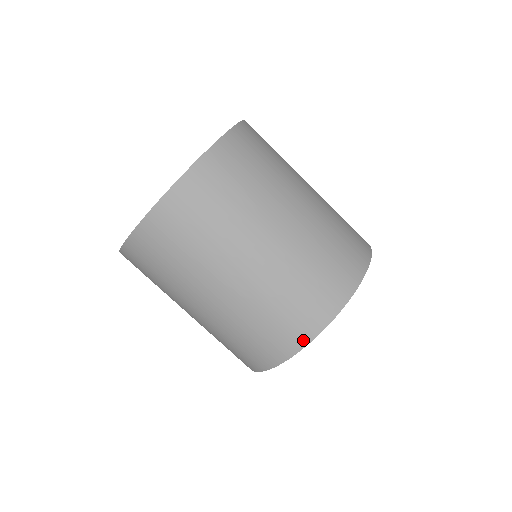
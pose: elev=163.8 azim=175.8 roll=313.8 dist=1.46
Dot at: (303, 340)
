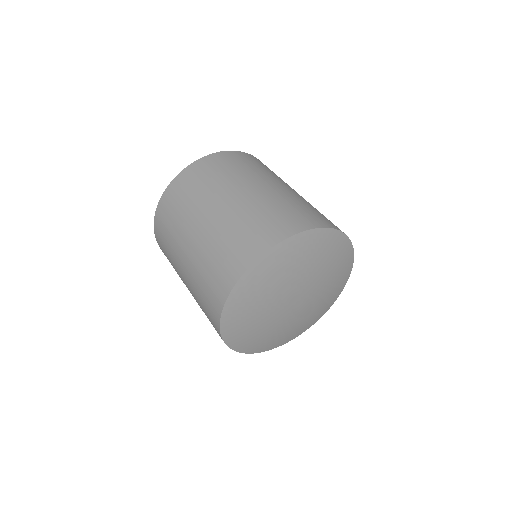
Dot at: (218, 313)
